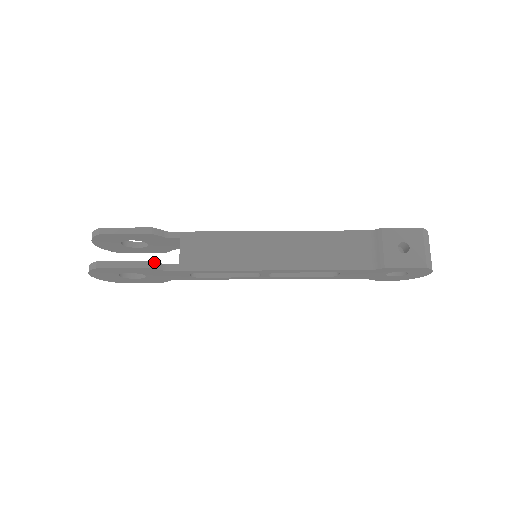
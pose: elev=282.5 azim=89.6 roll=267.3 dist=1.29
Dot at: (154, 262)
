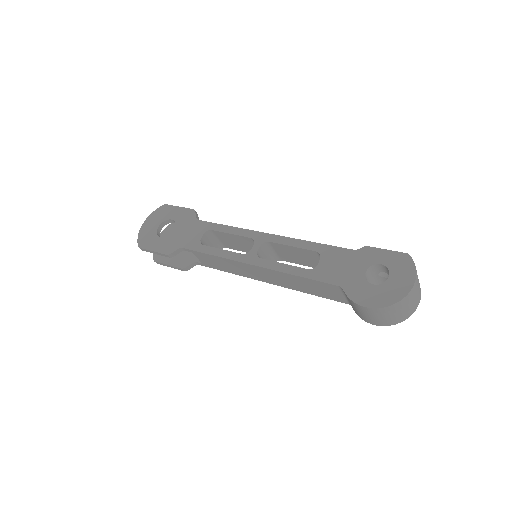
Dot at: occluded
